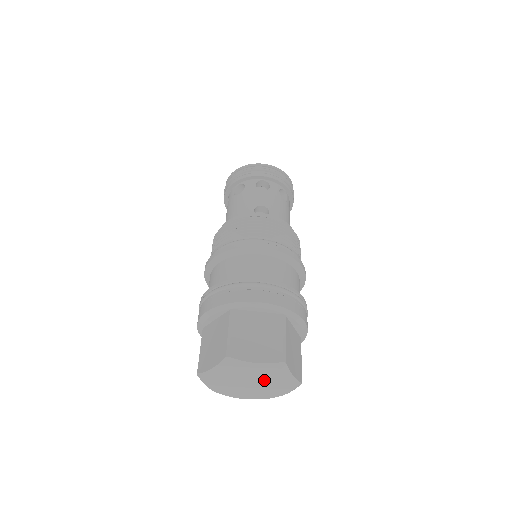
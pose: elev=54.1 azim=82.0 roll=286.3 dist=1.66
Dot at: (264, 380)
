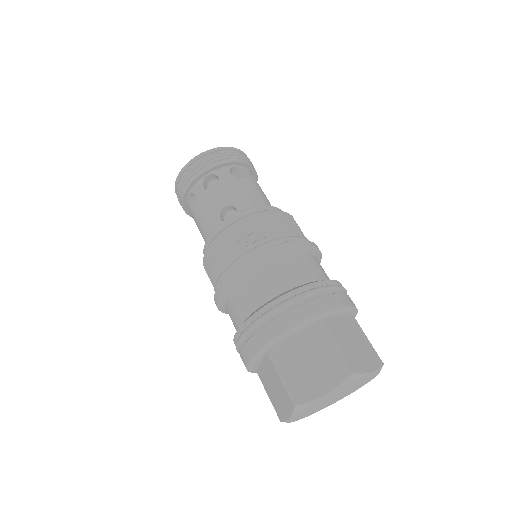
Dot at: (345, 389)
